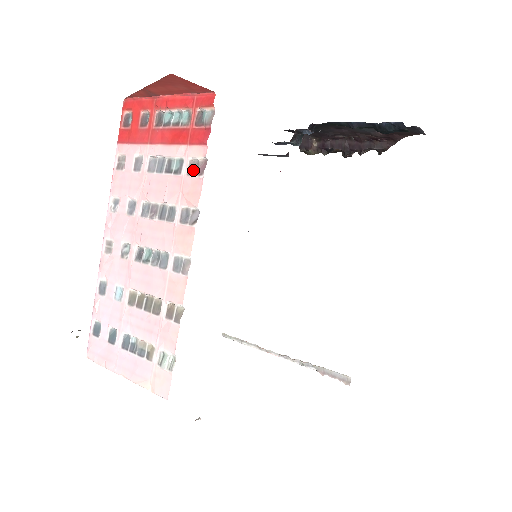
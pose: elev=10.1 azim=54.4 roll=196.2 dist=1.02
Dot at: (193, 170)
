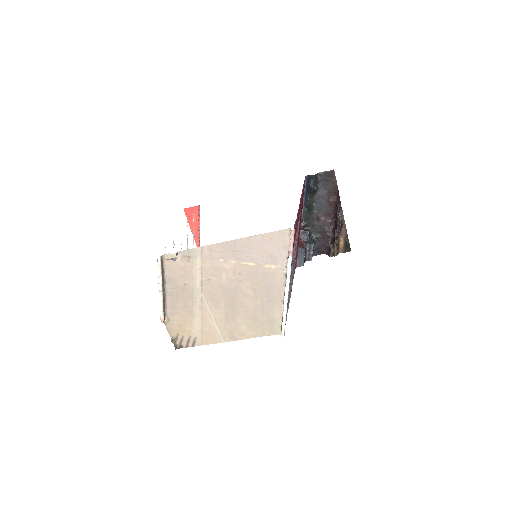
Dot at: occluded
